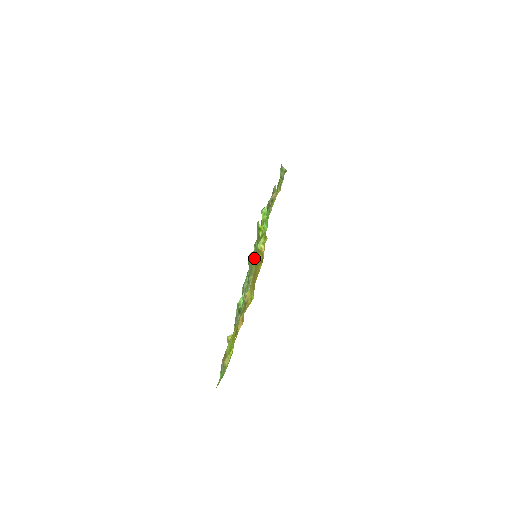
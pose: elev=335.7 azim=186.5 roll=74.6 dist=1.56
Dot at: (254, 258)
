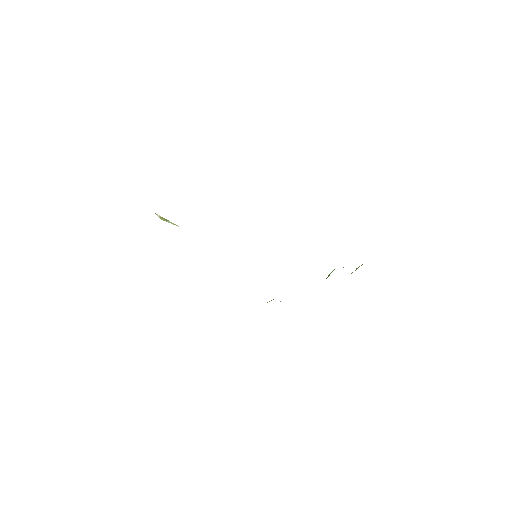
Dot at: occluded
